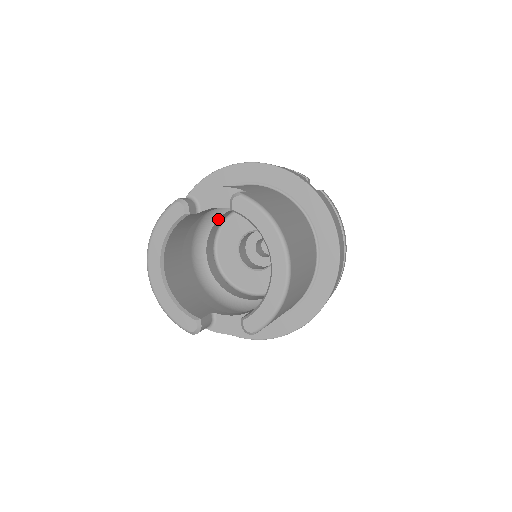
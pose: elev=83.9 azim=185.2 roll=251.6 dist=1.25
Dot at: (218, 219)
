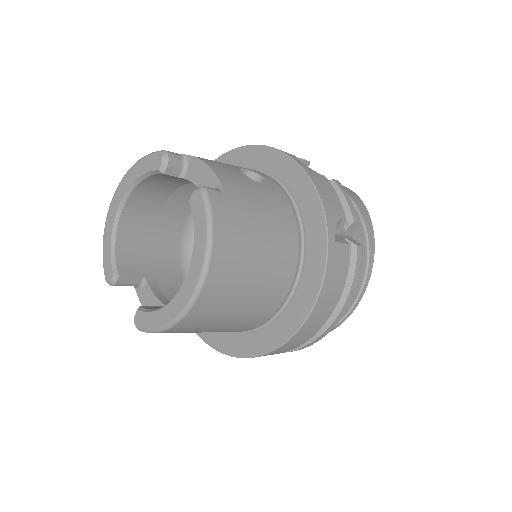
Dot at: occluded
